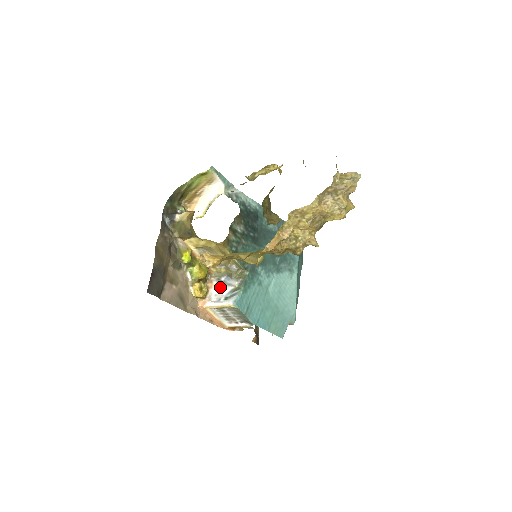
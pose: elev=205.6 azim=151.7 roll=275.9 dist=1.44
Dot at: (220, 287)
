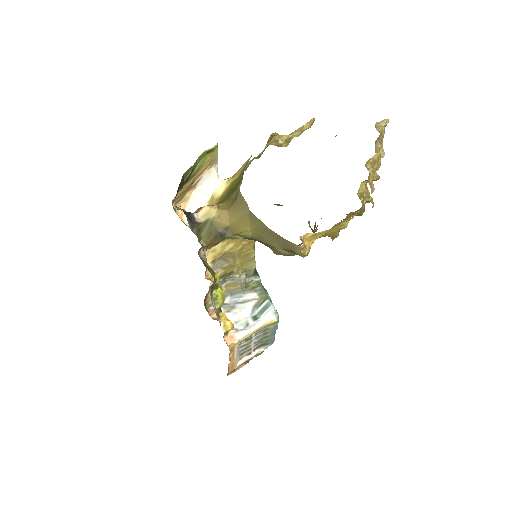
Dot at: (235, 310)
